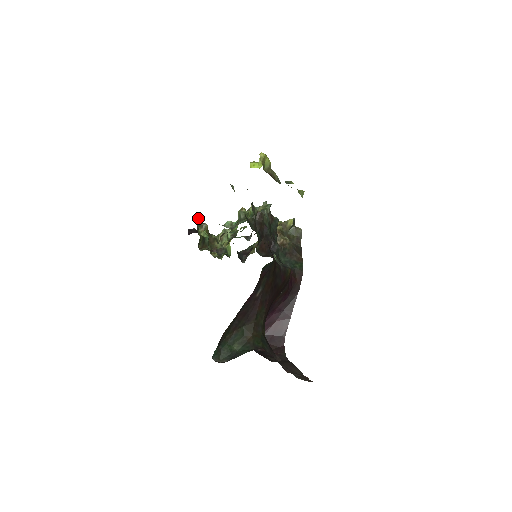
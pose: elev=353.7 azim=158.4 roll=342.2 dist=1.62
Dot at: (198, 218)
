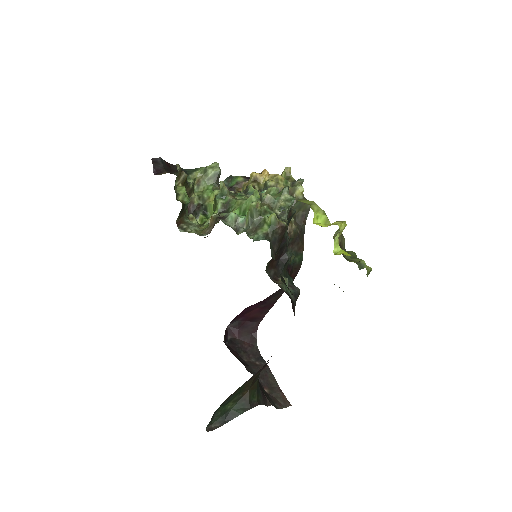
Dot at: (177, 168)
